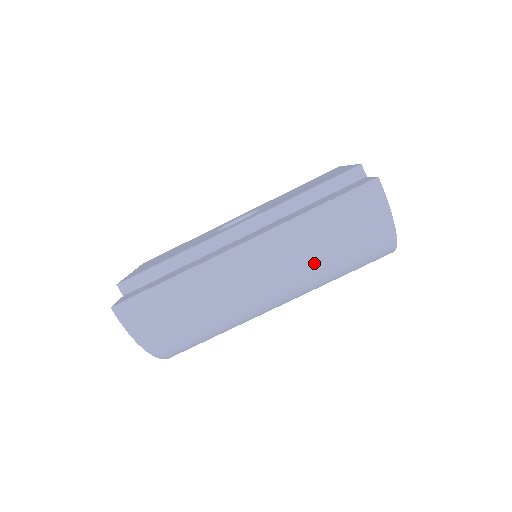
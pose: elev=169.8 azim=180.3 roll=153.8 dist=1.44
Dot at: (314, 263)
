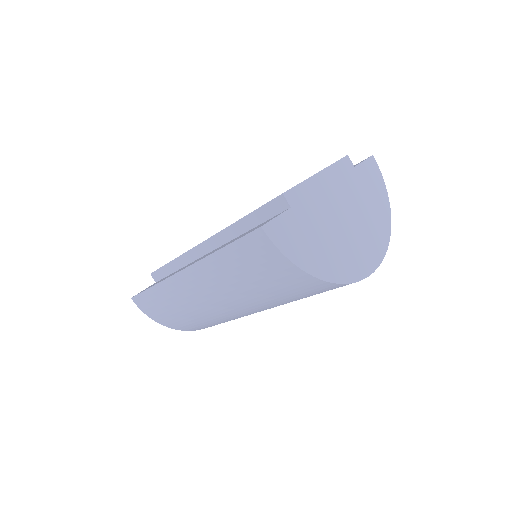
Dot at: (246, 293)
